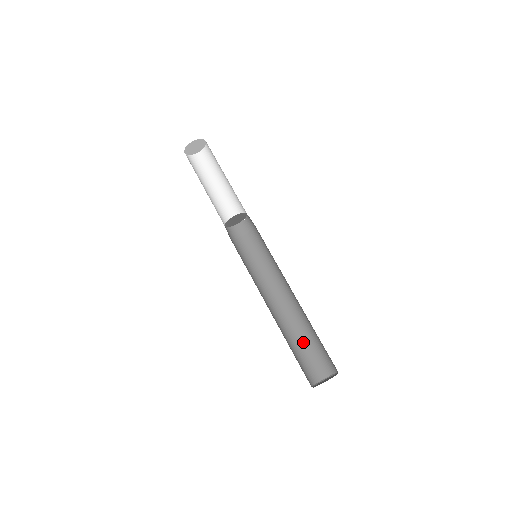
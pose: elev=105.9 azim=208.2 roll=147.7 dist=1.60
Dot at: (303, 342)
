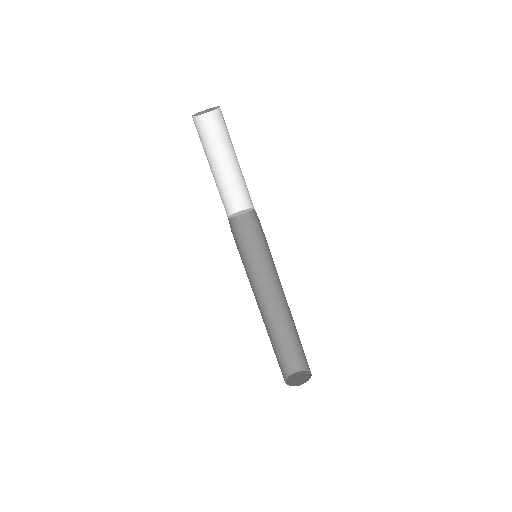
Dot at: (291, 337)
